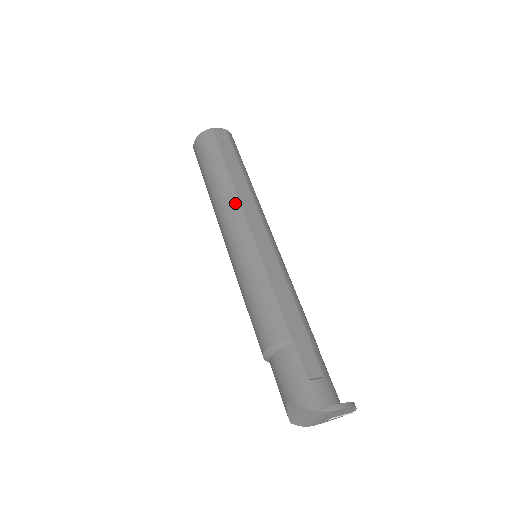
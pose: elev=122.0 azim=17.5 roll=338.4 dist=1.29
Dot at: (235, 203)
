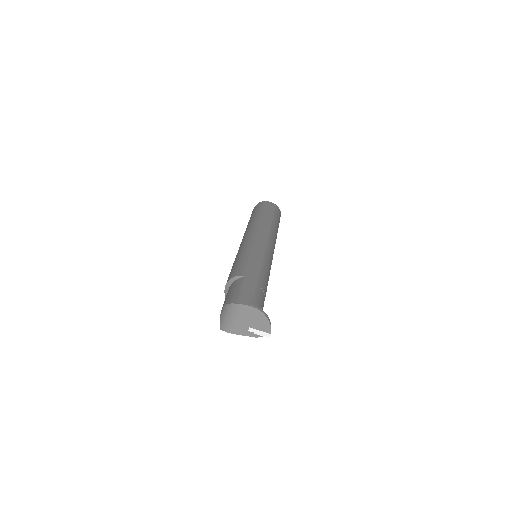
Dot at: (256, 225)
